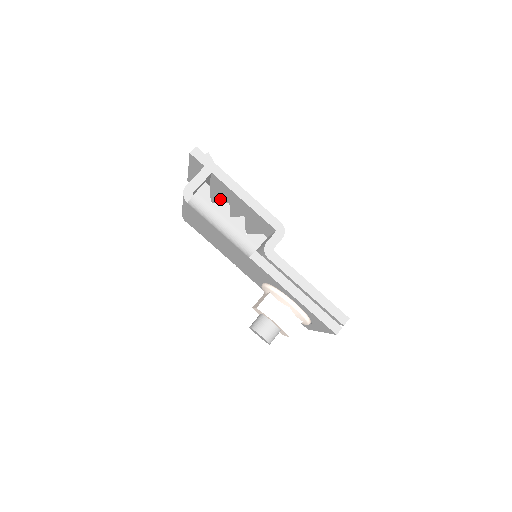
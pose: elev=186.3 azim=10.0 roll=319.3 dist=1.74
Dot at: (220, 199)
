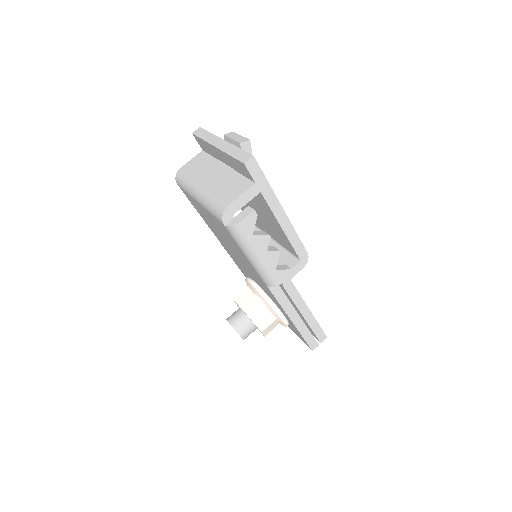
Dot at: occluded
